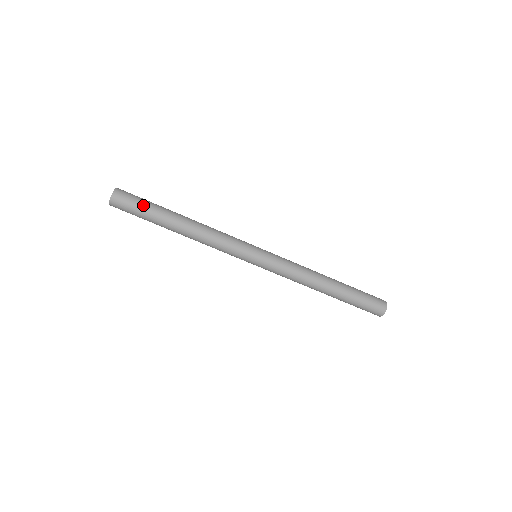
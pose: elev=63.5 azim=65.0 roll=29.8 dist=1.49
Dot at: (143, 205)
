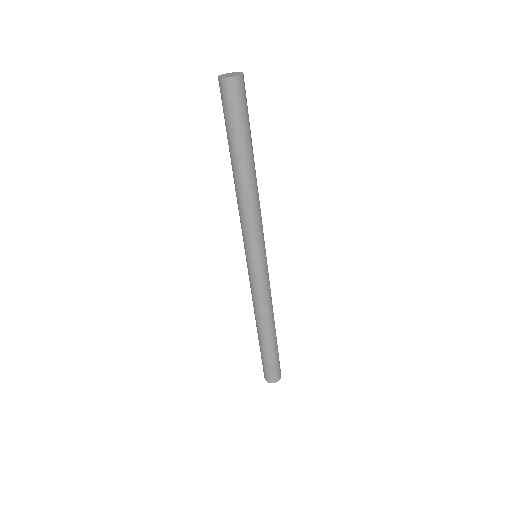
Dot at: (234, 121)
